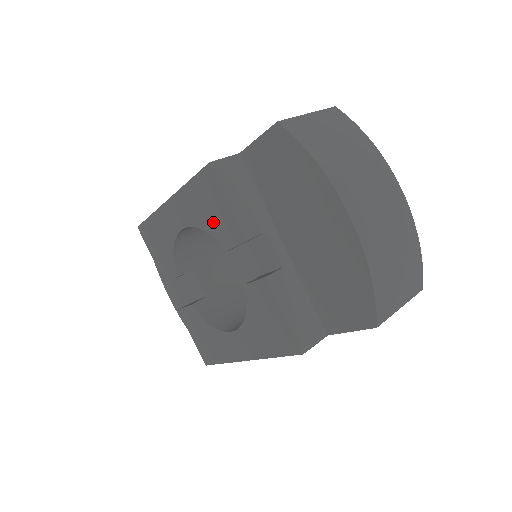
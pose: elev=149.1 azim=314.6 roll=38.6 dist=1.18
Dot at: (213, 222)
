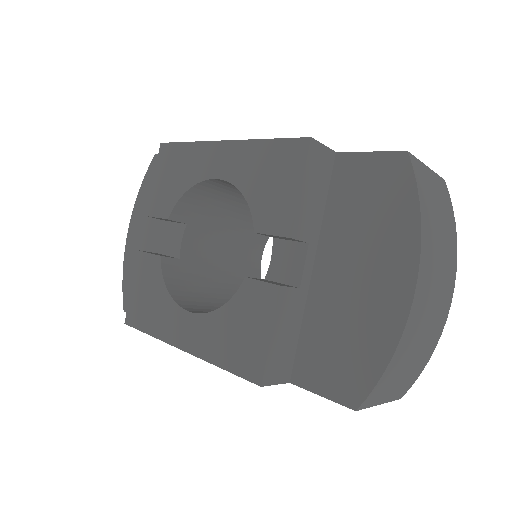
Dot at: (263, 195)
